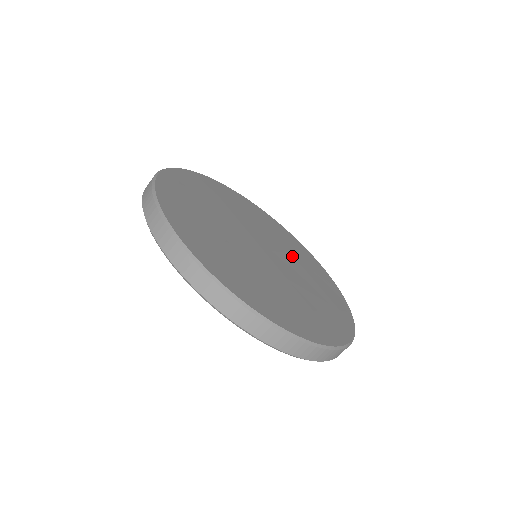
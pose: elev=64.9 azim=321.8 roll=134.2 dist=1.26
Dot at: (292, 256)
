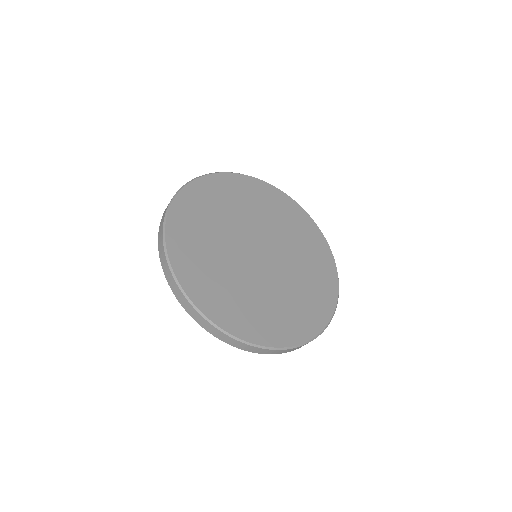
Dot at: (281, 229)
